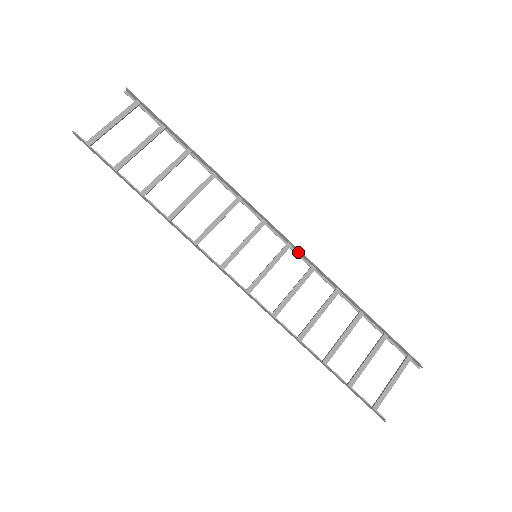
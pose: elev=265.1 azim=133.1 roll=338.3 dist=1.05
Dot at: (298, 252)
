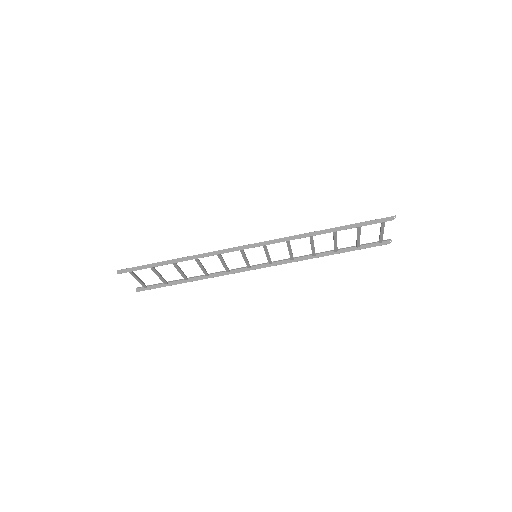
Dot at: (272, 241)
